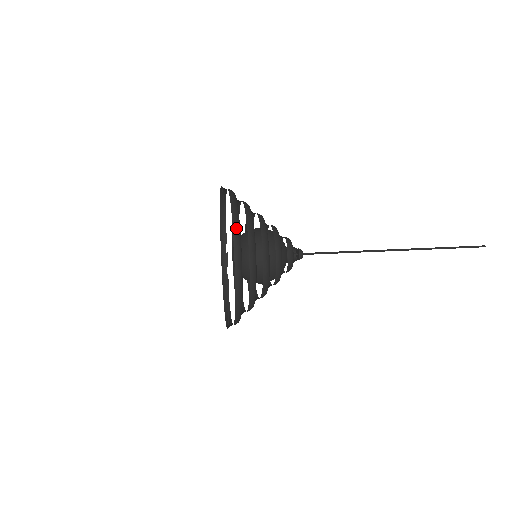
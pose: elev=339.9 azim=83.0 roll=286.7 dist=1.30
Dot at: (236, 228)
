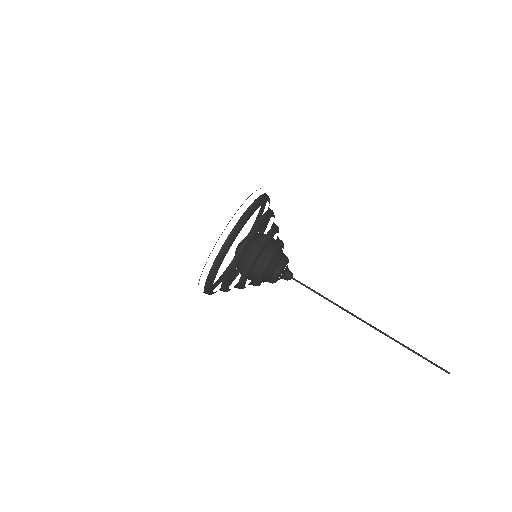
Dot at: (216, 263)
